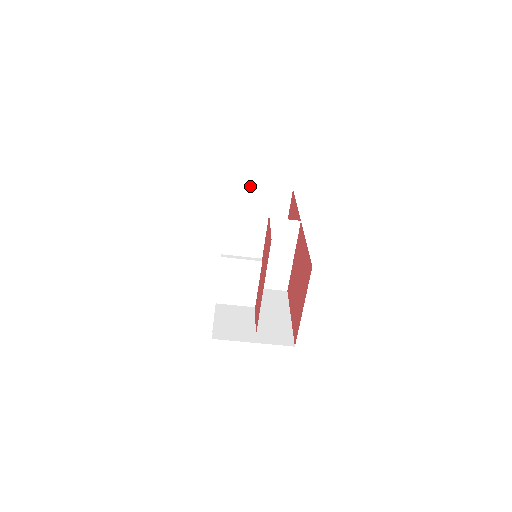
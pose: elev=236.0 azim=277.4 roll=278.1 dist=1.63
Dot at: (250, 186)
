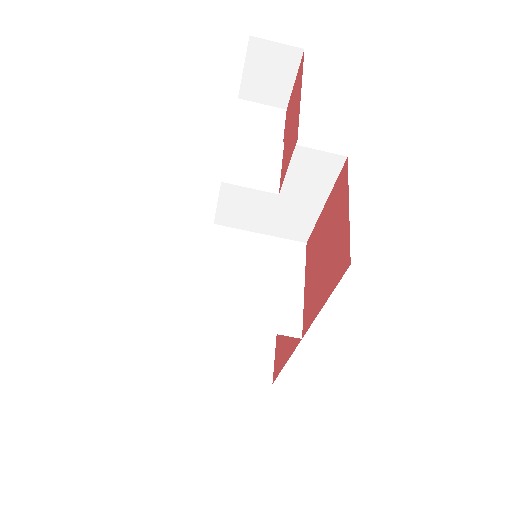
Dot at: occluded
